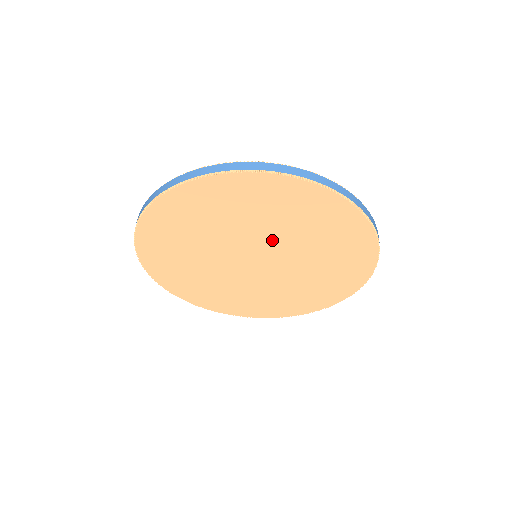
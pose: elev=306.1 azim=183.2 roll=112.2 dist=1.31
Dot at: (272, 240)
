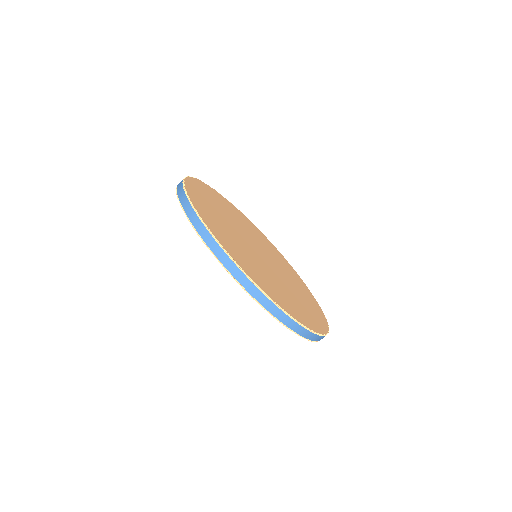
Dot at: occluded
